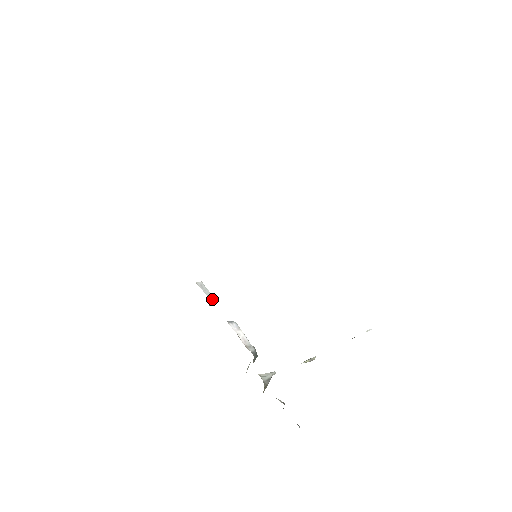
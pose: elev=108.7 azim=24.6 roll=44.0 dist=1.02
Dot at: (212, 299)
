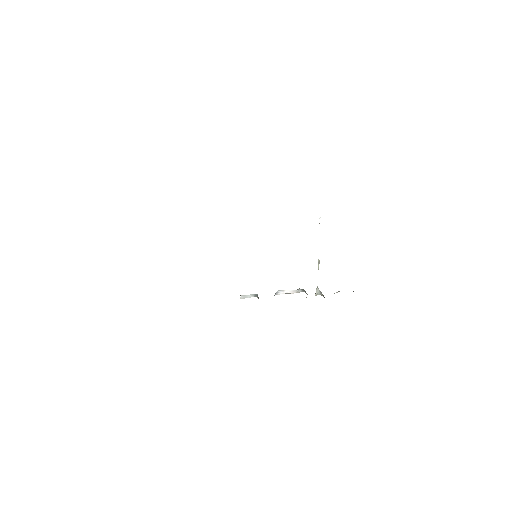
Dot at: (256, 296)
